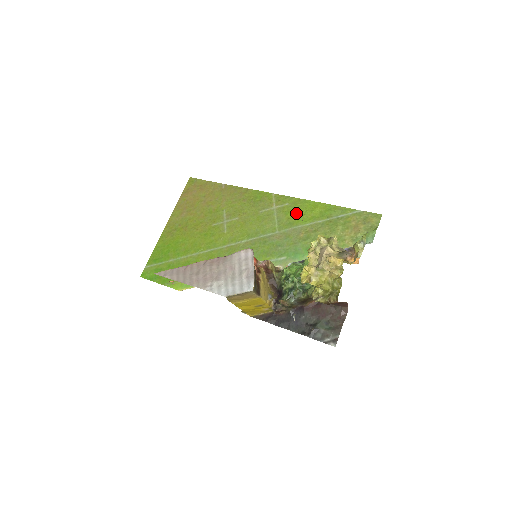
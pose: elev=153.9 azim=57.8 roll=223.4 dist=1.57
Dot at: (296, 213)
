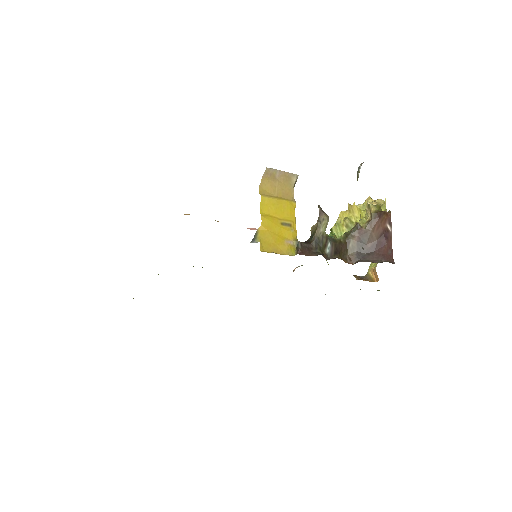
Dot at: occluded
